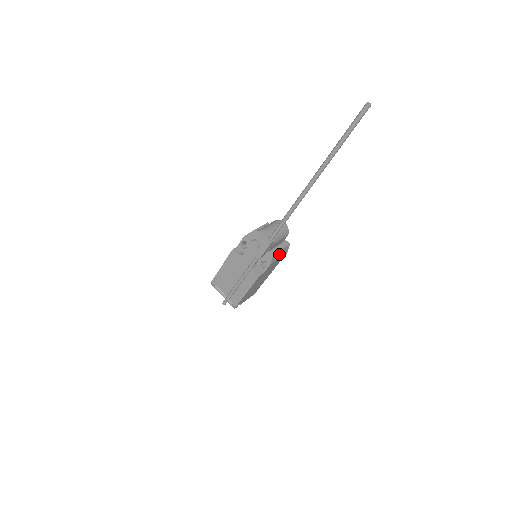
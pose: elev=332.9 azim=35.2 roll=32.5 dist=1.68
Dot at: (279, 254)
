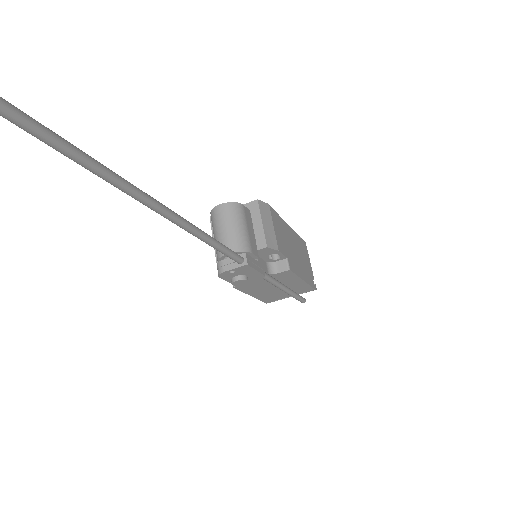
Dot at: (267, 228)
